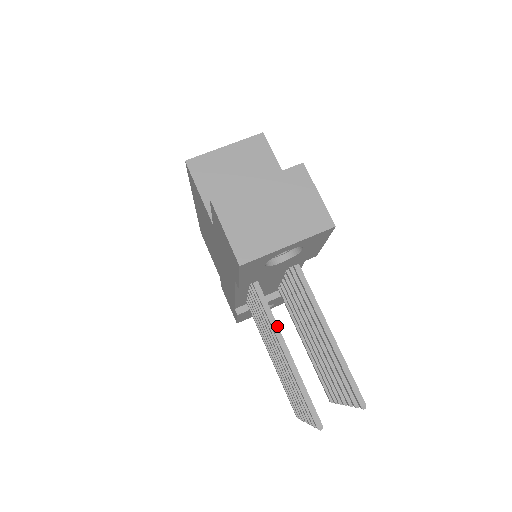
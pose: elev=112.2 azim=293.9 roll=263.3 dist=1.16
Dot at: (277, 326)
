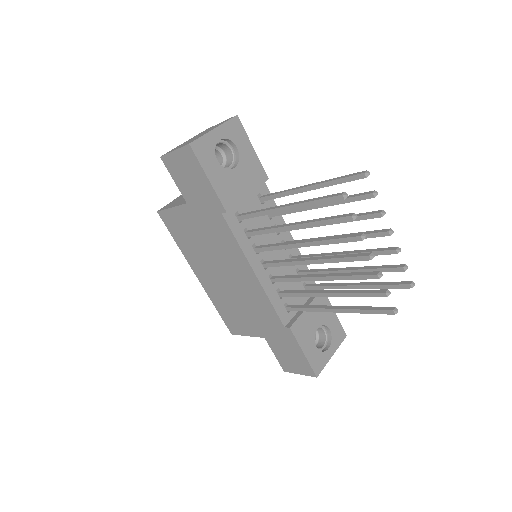
Dot at: (270, 208)
